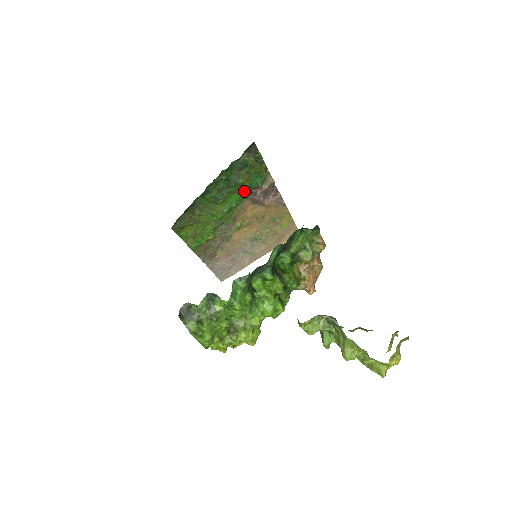
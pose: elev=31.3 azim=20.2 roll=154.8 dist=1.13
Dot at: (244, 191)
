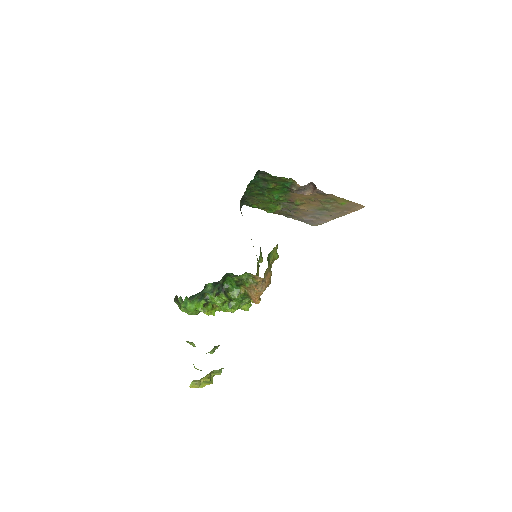
Dot at: (281, 189)
